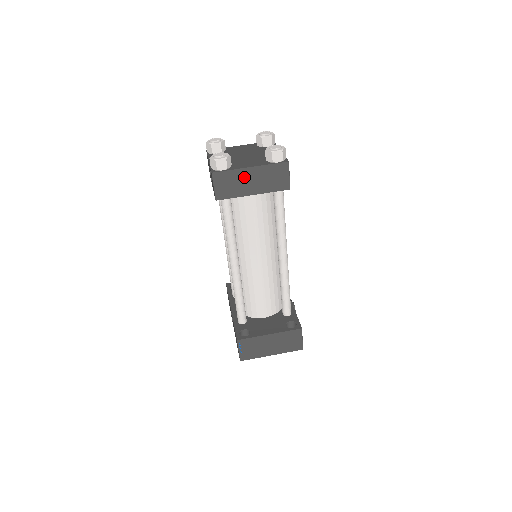
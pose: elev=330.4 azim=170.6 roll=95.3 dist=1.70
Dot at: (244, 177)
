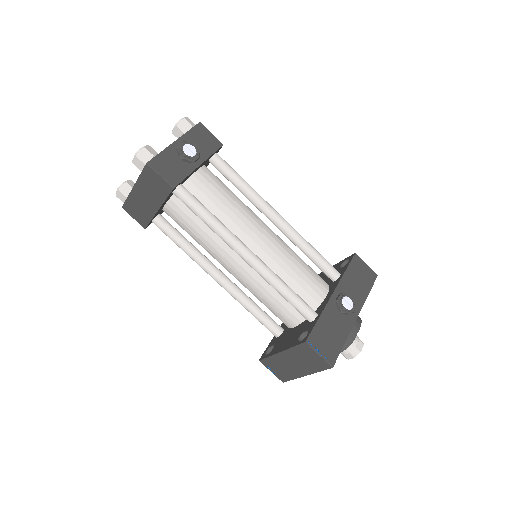
Dot at: (139, 198)
